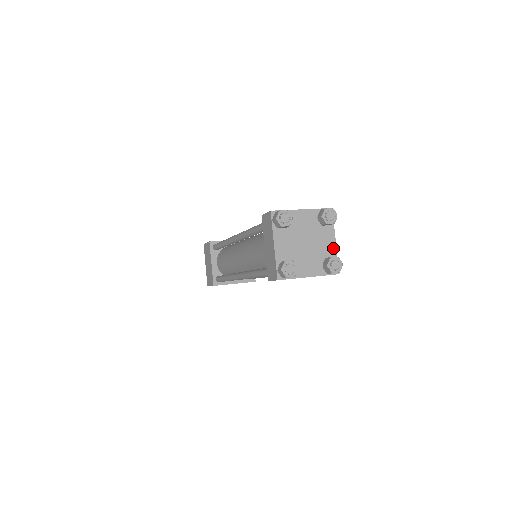
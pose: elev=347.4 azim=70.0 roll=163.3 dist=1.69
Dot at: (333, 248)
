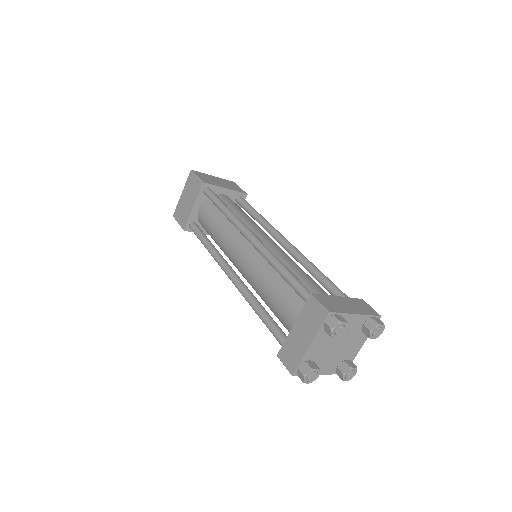
Dot at: (356, 352)
